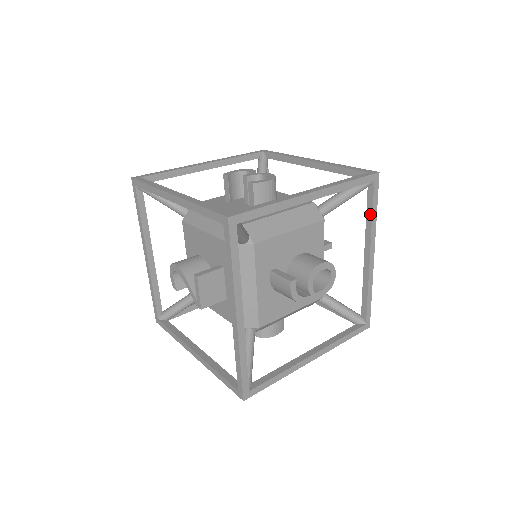
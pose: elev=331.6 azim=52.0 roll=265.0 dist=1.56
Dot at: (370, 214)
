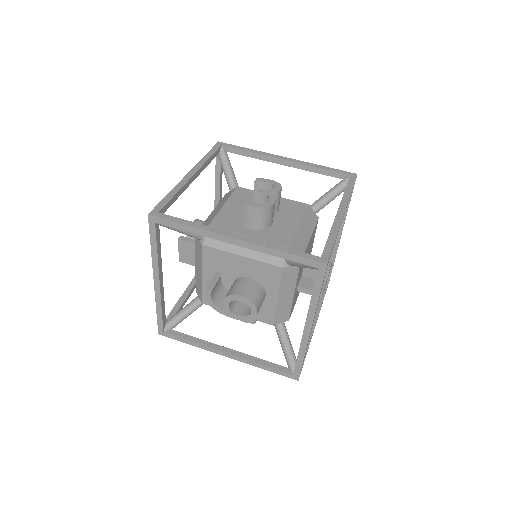
Dot at: (312, 293)
